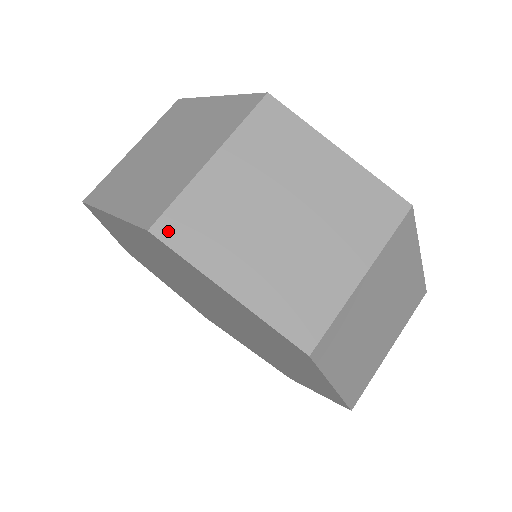
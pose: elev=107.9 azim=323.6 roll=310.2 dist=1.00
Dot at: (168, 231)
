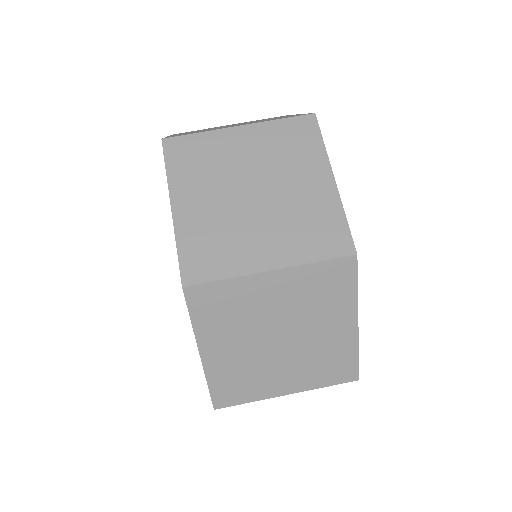
Dot at: (172, 147)
